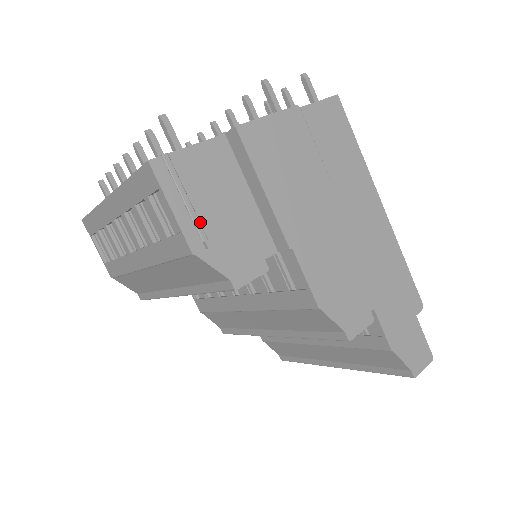
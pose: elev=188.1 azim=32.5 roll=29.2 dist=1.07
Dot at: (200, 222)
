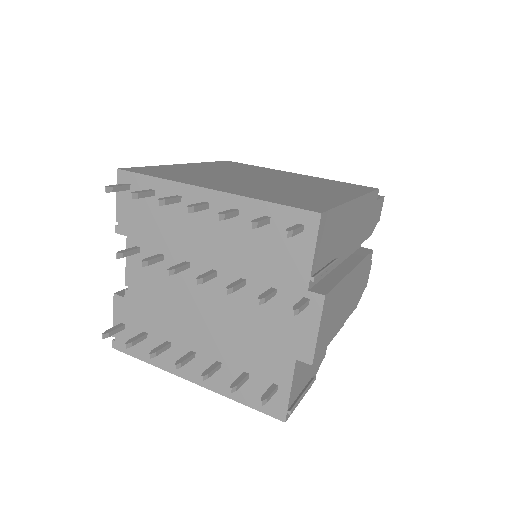
Dot at: (307, 382)
